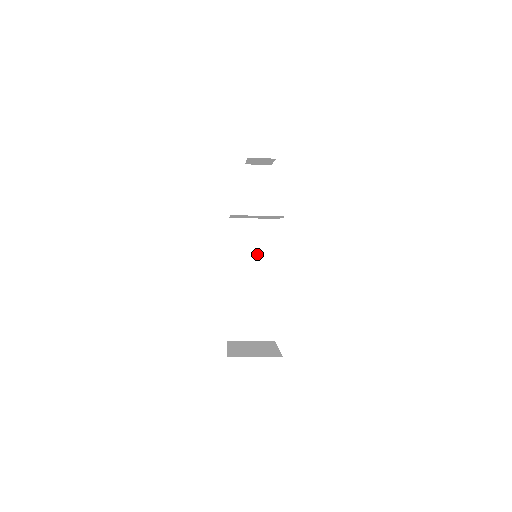
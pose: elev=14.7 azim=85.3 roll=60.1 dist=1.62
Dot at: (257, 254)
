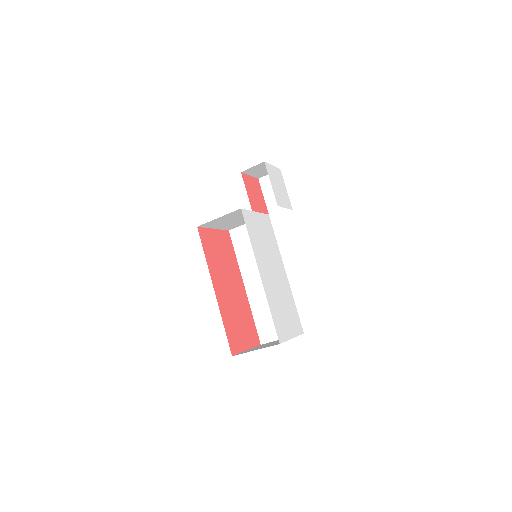
Dot at: occluded
